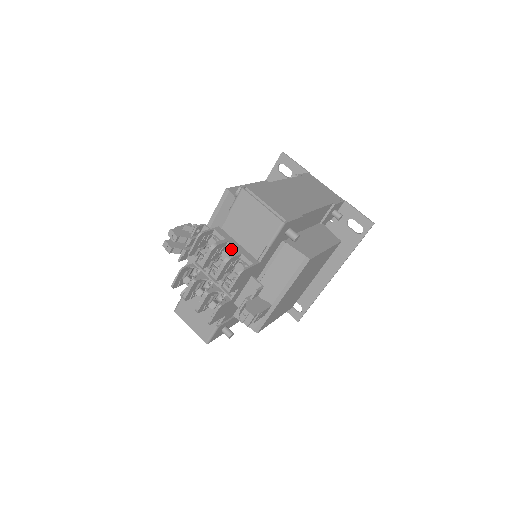
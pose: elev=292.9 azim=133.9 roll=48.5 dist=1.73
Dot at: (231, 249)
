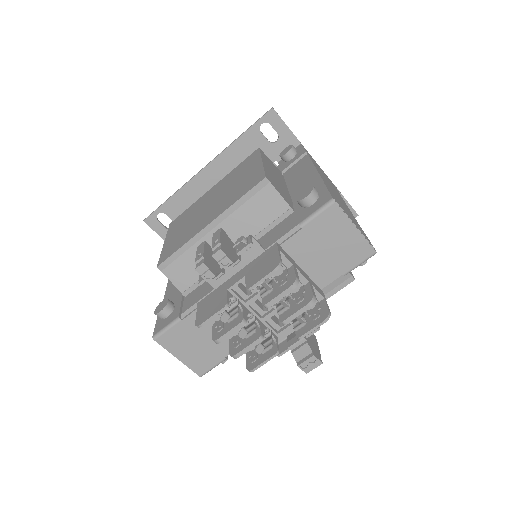
Dot at: occluded
